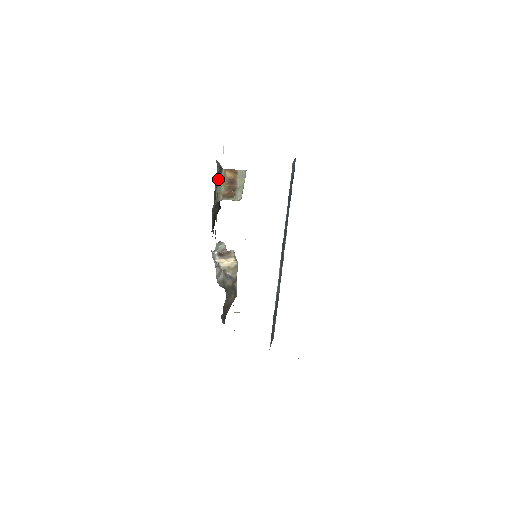
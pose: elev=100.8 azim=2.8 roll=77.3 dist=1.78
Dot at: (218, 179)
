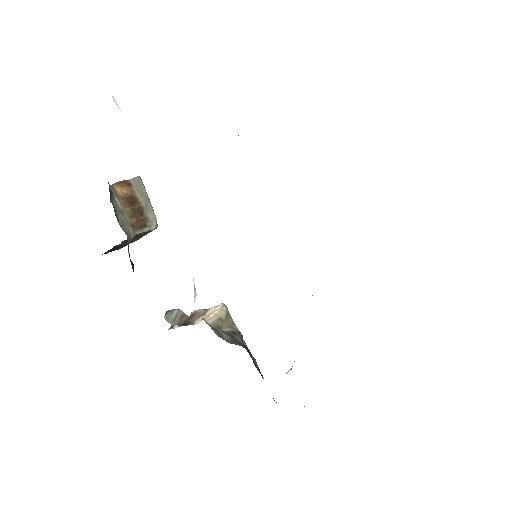
Dot at: occluded
